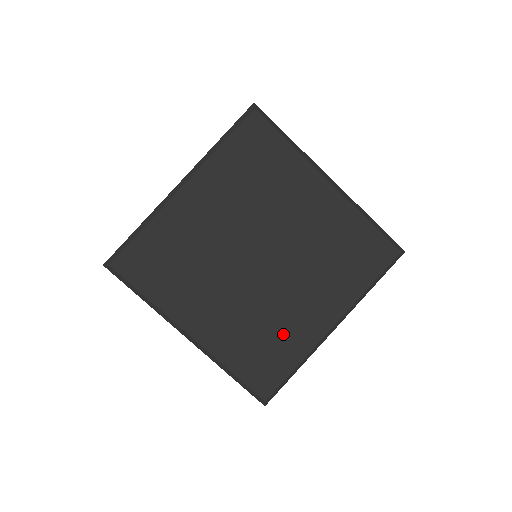
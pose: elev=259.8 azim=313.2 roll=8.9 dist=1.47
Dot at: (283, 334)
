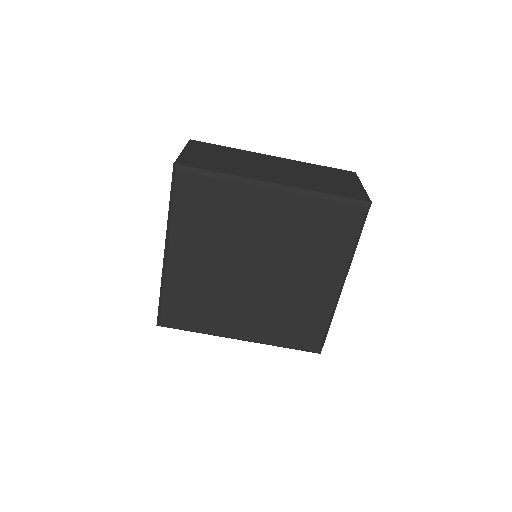
Dot at: (304, 309)
